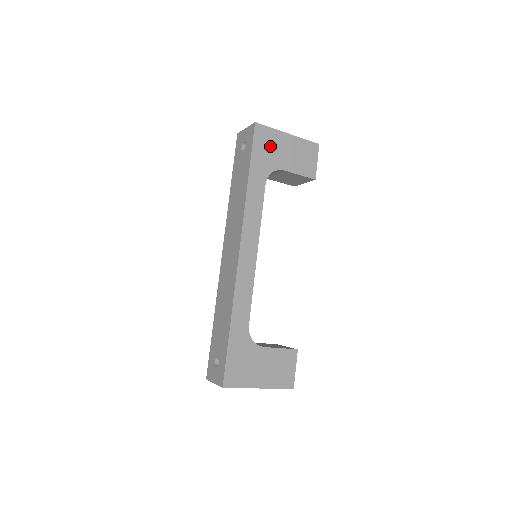
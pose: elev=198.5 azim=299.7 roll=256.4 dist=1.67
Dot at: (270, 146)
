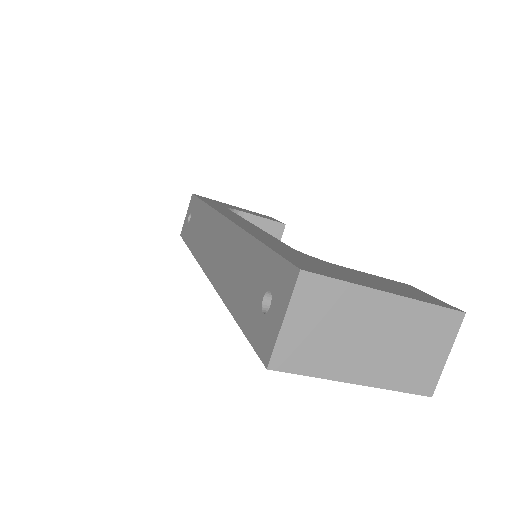
Dot at: occluded
